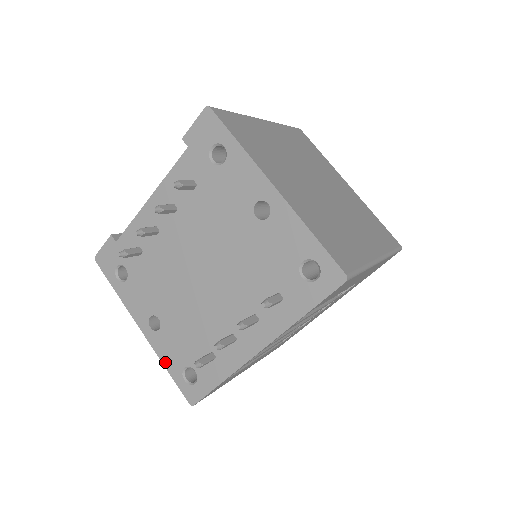
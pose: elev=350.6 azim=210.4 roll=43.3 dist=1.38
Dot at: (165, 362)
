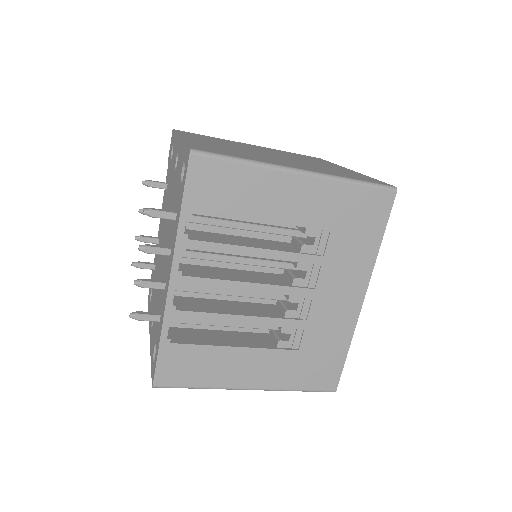
Dot at: (151, 354)
